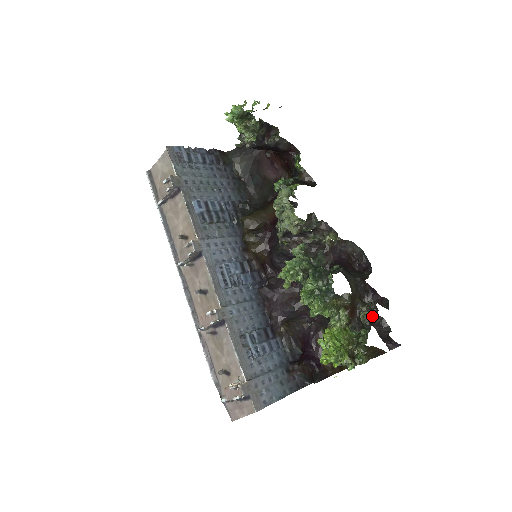
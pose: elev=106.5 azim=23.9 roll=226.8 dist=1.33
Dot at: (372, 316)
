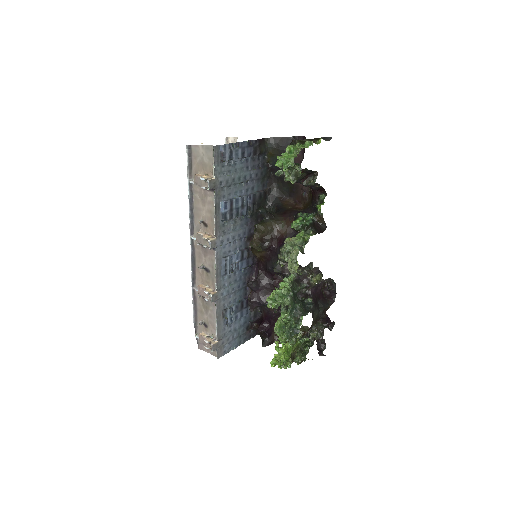
Dot at: (318, 337)
